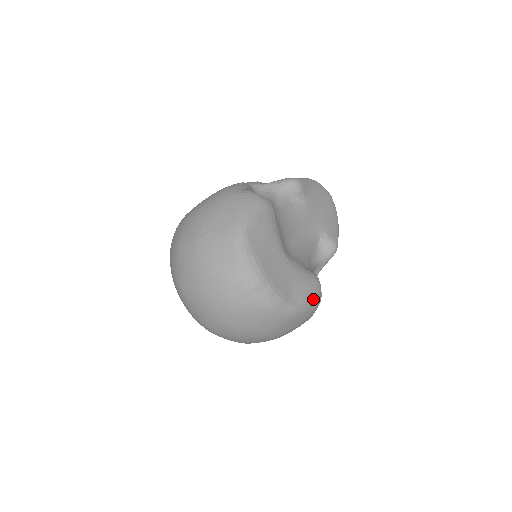
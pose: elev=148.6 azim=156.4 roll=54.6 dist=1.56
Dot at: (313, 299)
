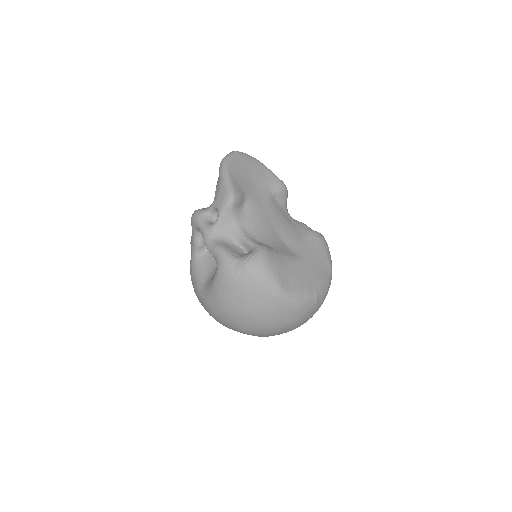
Dot at: (327, 249)
